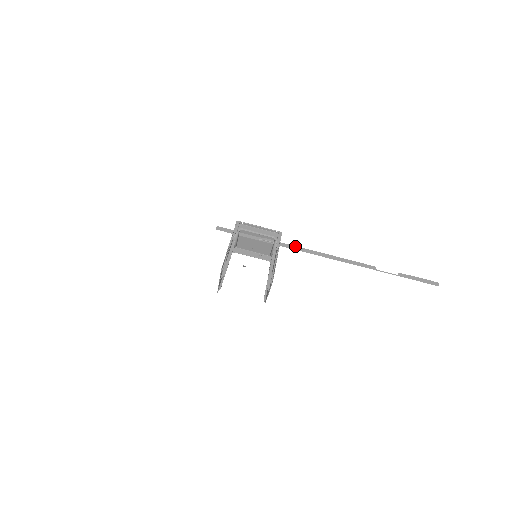
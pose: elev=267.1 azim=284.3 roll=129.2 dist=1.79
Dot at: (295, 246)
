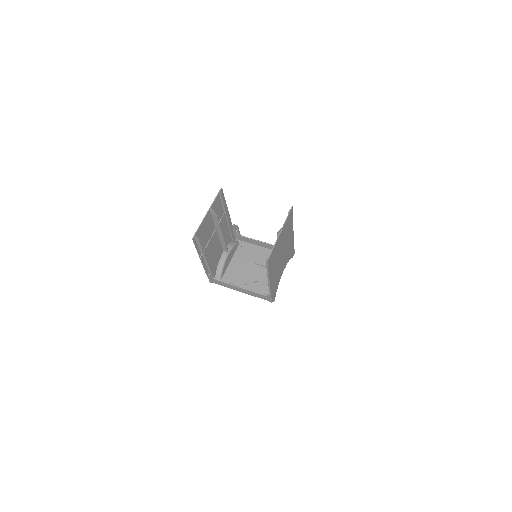
Dot at: occluded
